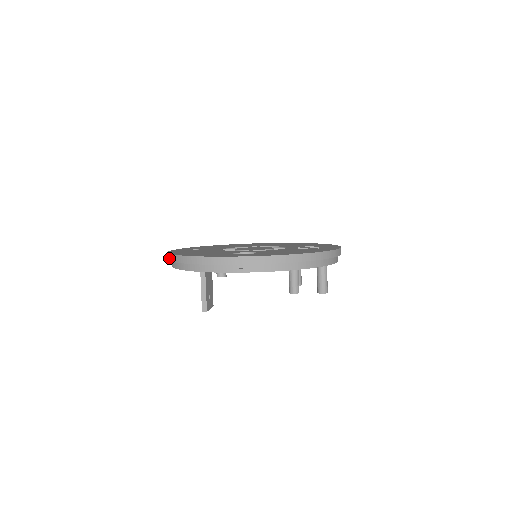
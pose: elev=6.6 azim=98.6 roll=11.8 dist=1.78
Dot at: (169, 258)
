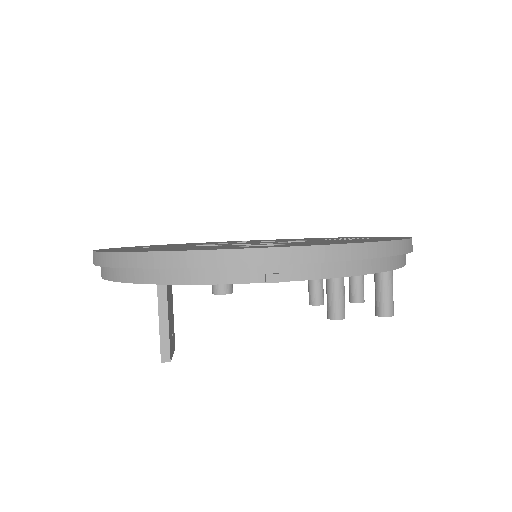
Dot at: (100, 261)
